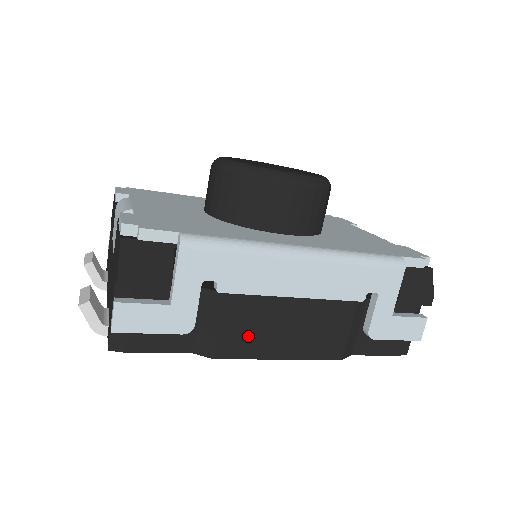
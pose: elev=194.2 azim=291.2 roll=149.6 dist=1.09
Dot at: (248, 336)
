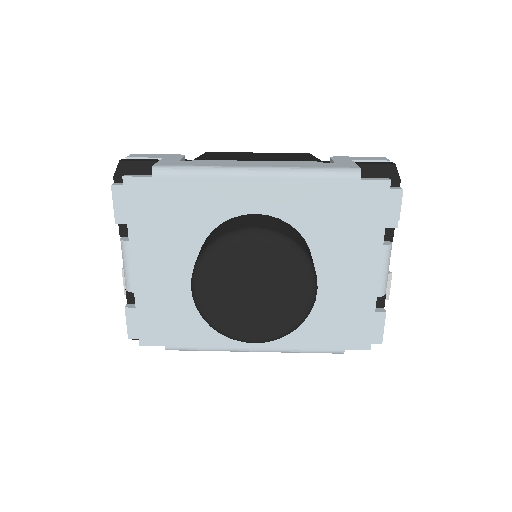
Dot at: occluded
